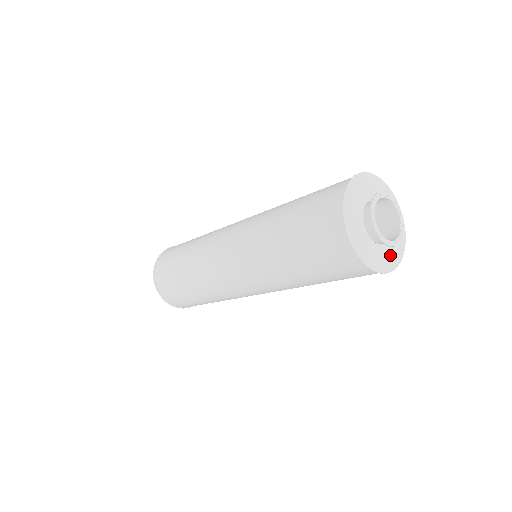
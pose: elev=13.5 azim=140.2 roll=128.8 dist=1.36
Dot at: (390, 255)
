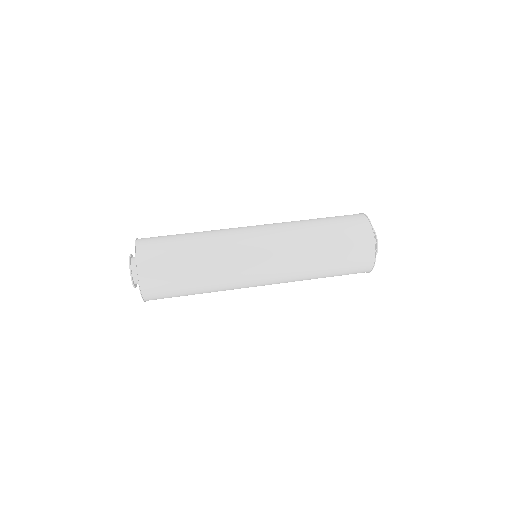
Dot at: occluded
